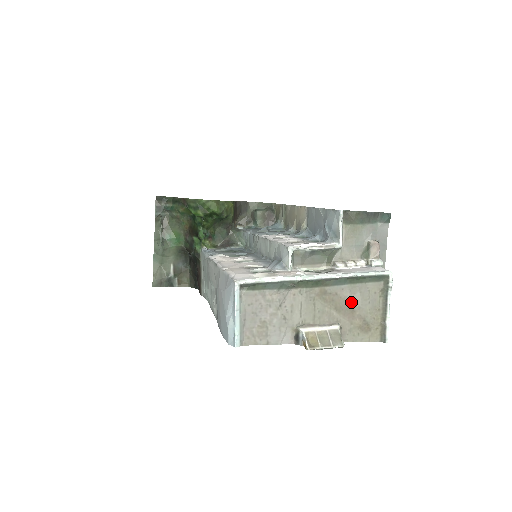
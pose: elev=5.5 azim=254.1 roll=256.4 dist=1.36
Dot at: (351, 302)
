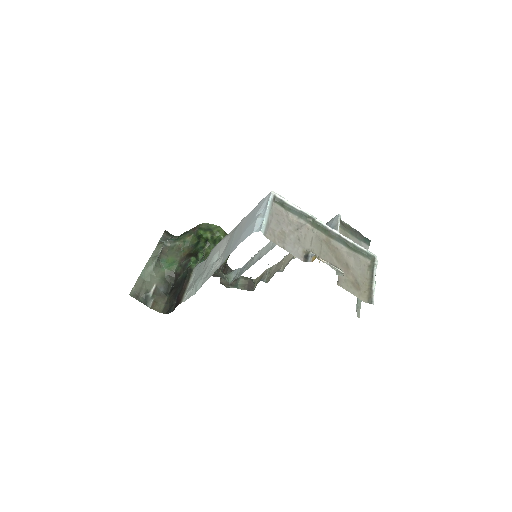
Dot at: (347, 261)
